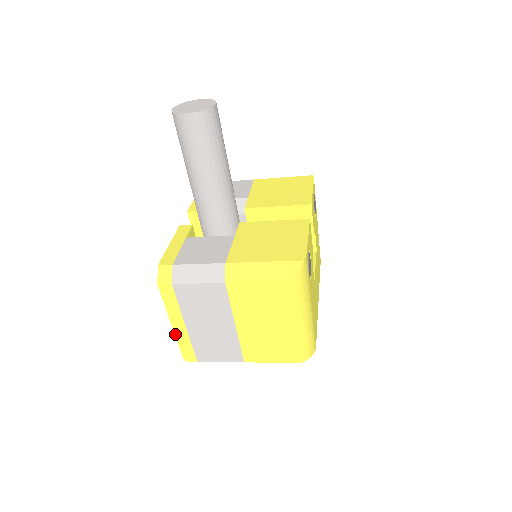
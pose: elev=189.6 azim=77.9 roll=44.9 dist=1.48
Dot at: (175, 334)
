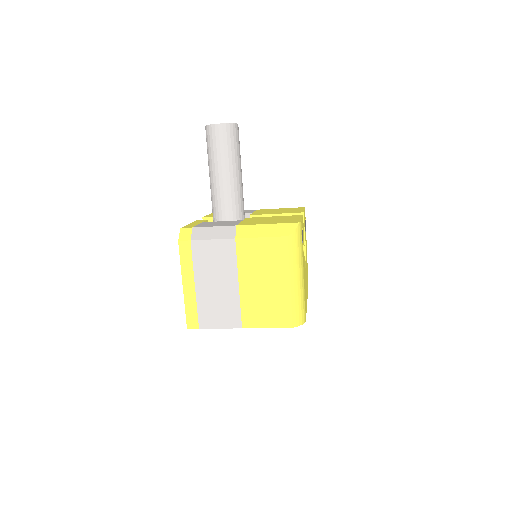
Dot at: (184, 296)
